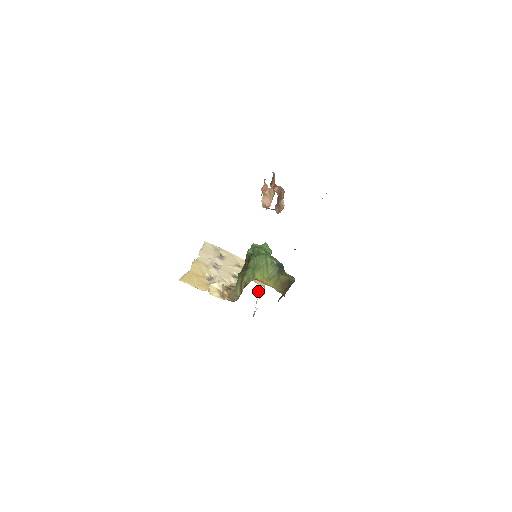
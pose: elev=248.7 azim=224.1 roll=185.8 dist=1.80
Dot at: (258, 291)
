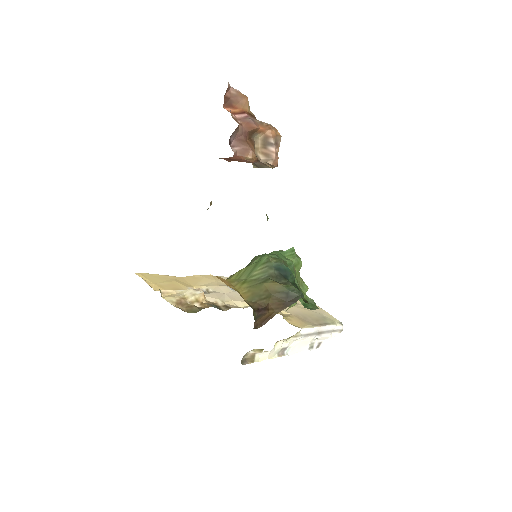
Dot at: (313, 348)
